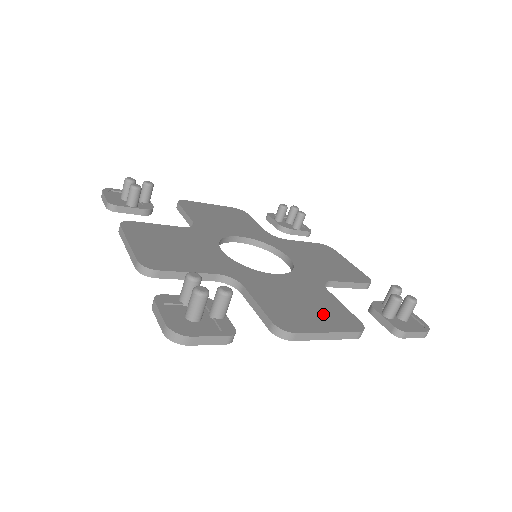
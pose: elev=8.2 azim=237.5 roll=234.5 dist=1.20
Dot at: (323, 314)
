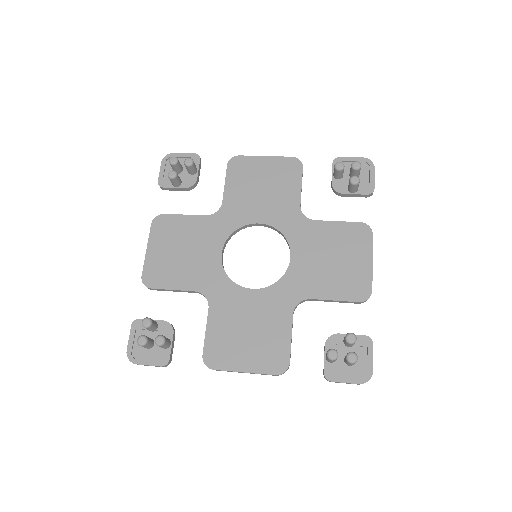
Dot at: (257, 349)
